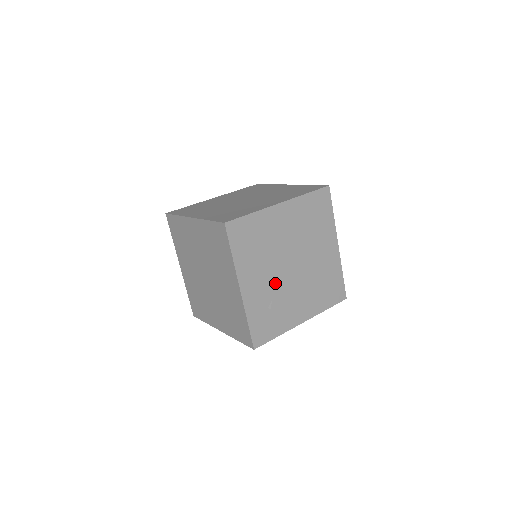
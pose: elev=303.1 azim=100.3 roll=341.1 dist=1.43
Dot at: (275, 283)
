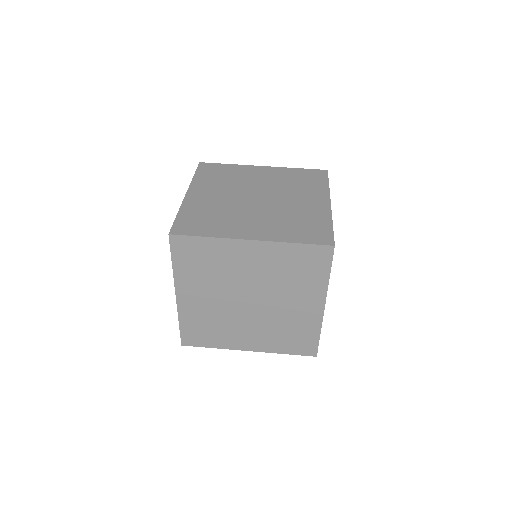
Dot at: occluded
